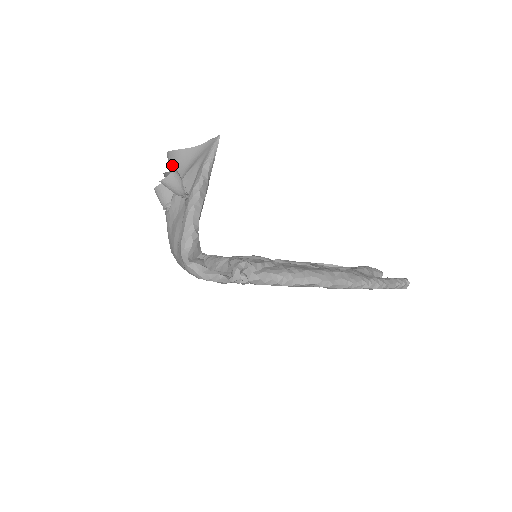
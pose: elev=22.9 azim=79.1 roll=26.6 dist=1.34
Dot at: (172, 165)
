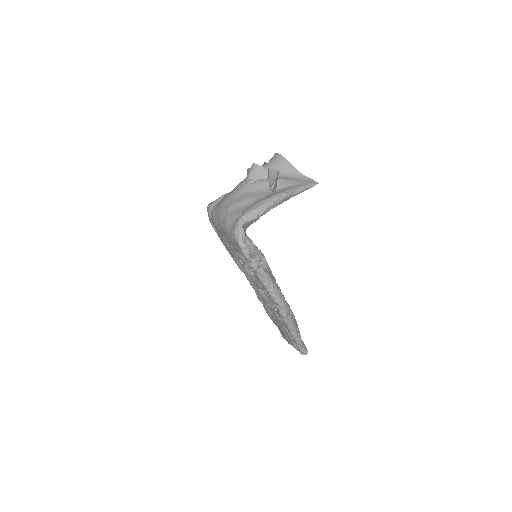
Dot at: (275, 163)
